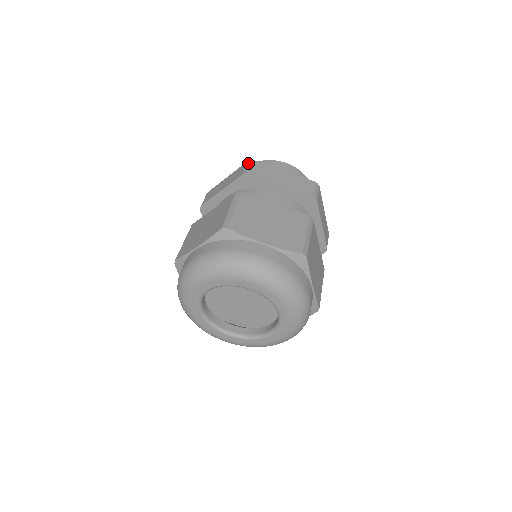
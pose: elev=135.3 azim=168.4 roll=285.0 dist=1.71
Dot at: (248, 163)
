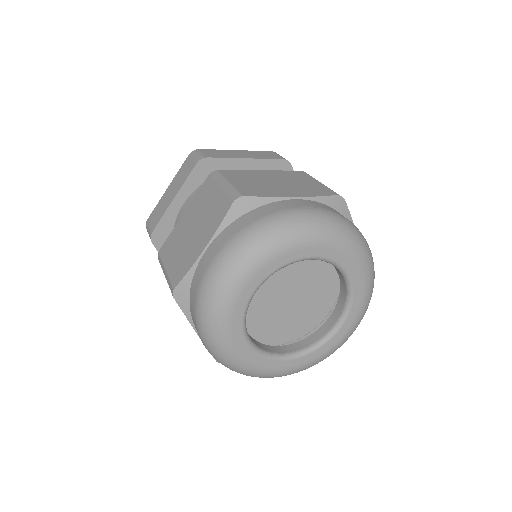
Dot at: (193, 153)
